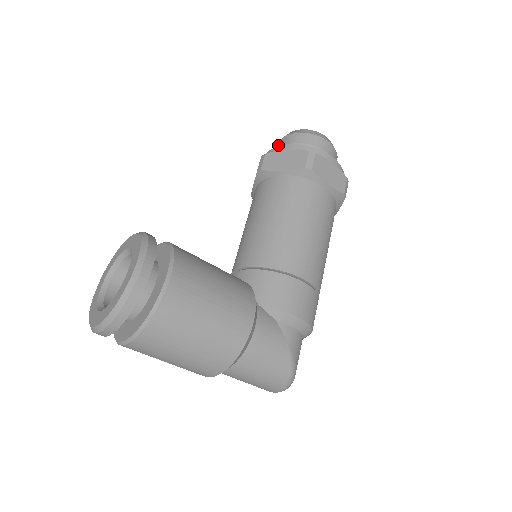
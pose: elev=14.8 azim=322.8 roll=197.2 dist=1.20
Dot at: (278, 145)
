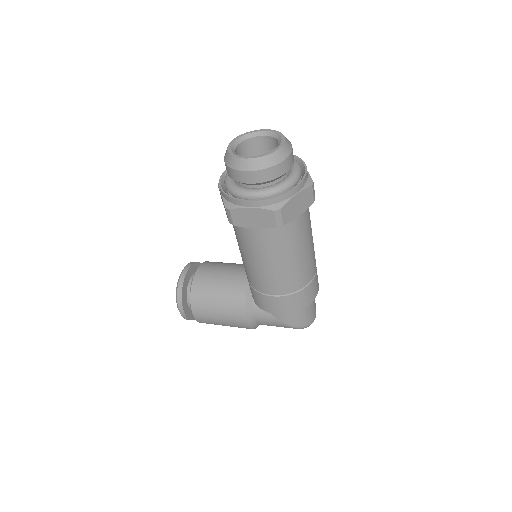
Dot at: occluded
